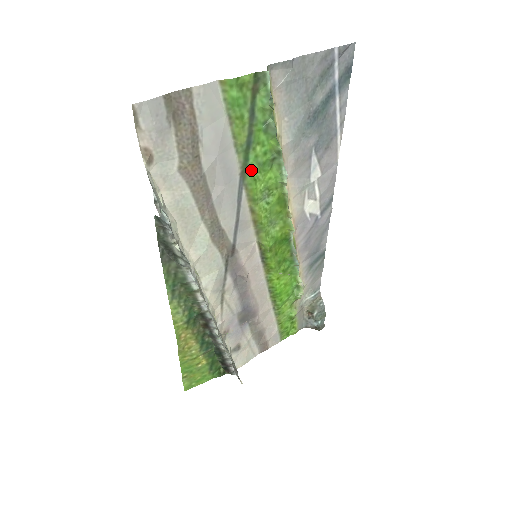
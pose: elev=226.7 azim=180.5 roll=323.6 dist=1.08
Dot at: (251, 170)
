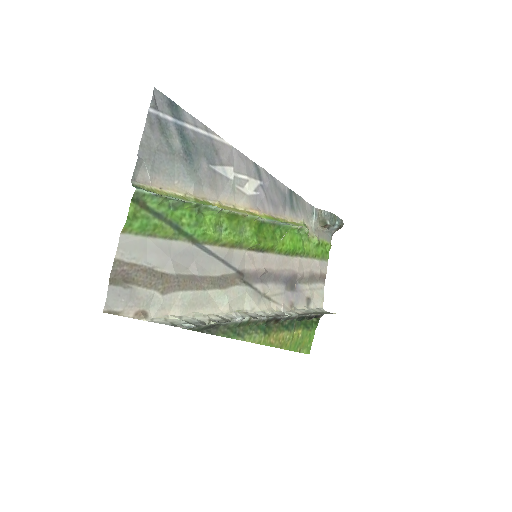
Dot at: (195, 234)
